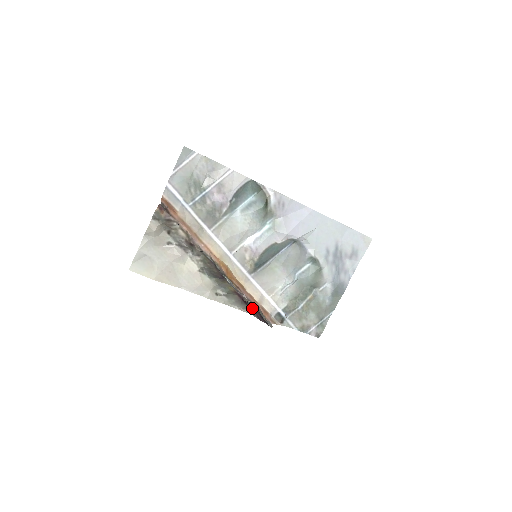
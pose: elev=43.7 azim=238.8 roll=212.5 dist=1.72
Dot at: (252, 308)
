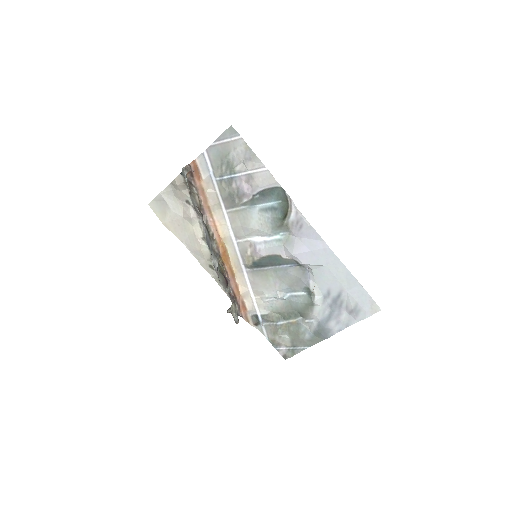
Dot at: (232, 296)
